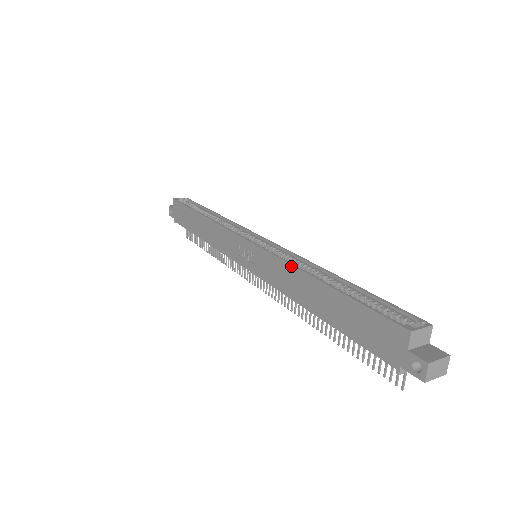
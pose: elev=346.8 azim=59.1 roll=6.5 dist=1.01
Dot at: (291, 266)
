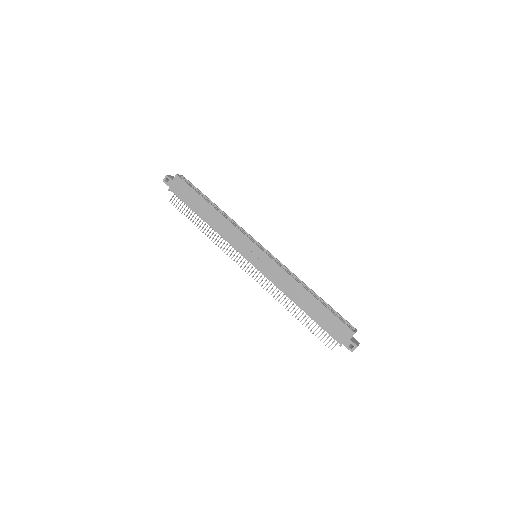
Dot at: (293, 279)
